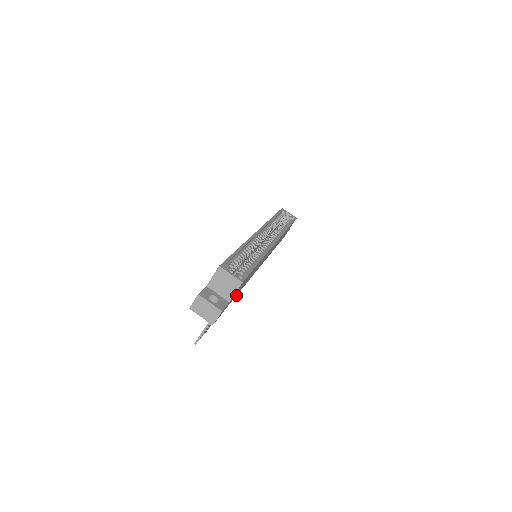
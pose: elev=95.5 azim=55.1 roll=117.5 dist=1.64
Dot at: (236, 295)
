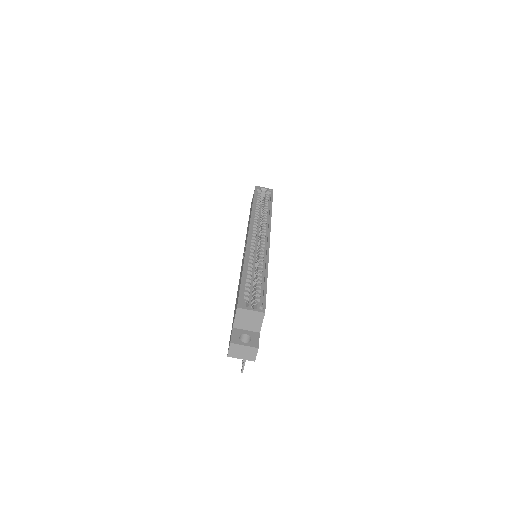
Dot at: occluded
